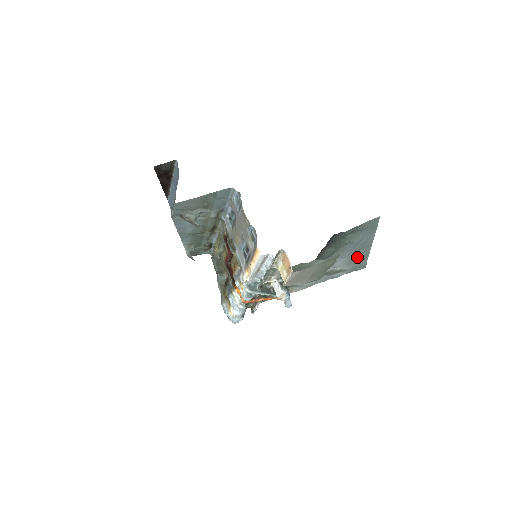
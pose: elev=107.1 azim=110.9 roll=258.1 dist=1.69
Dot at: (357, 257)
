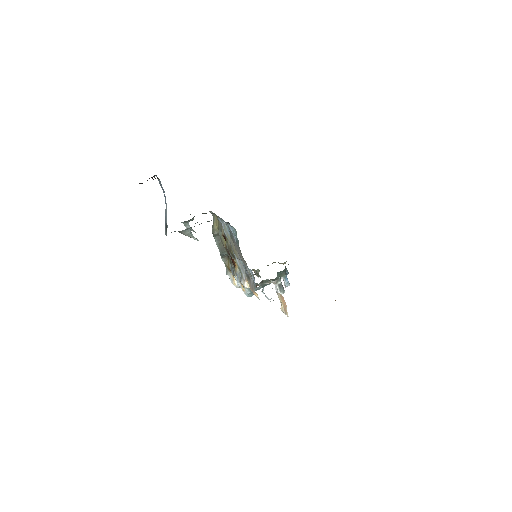
Dot at: occluded
